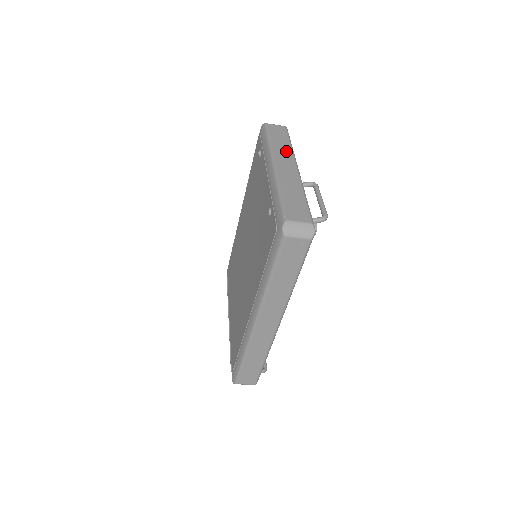
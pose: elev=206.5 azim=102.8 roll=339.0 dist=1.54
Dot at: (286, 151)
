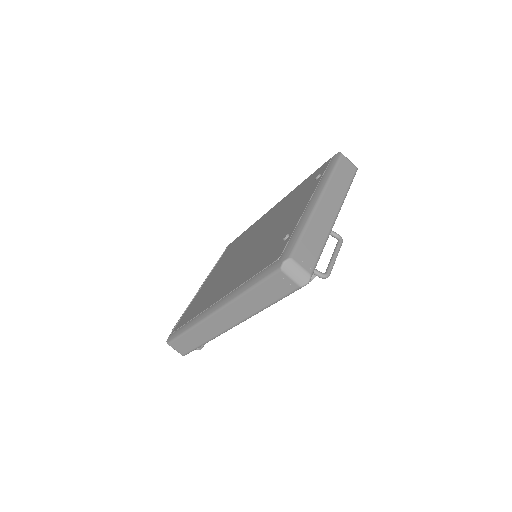
Dot at: (340, 192)
